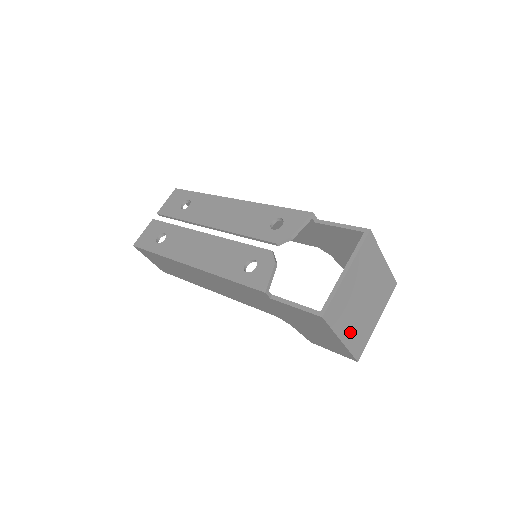
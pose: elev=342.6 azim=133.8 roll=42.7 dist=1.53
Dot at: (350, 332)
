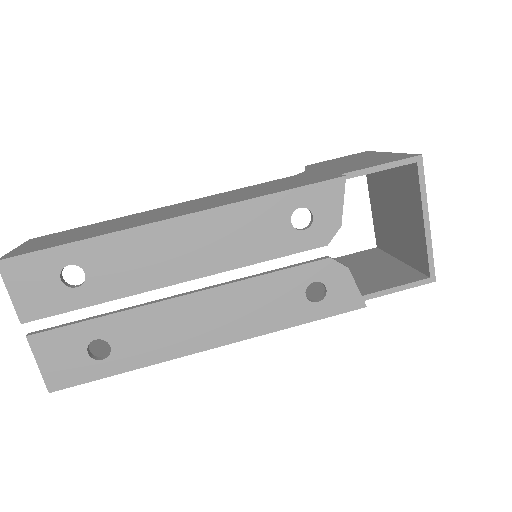
Dot at: occluded
